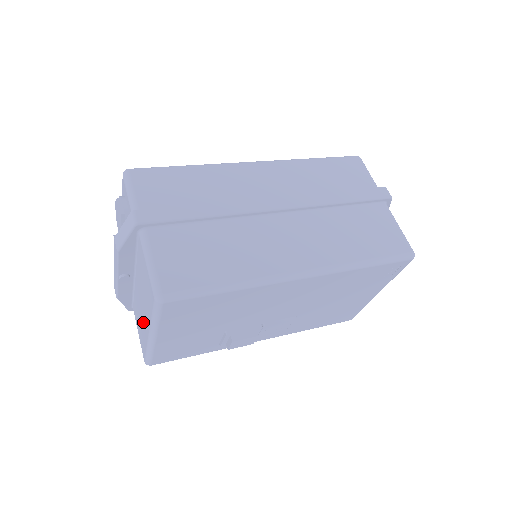
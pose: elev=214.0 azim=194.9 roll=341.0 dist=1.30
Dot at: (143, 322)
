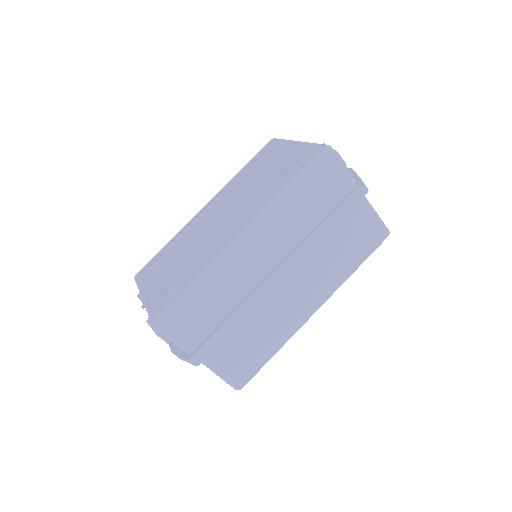
Dot at: occluded
